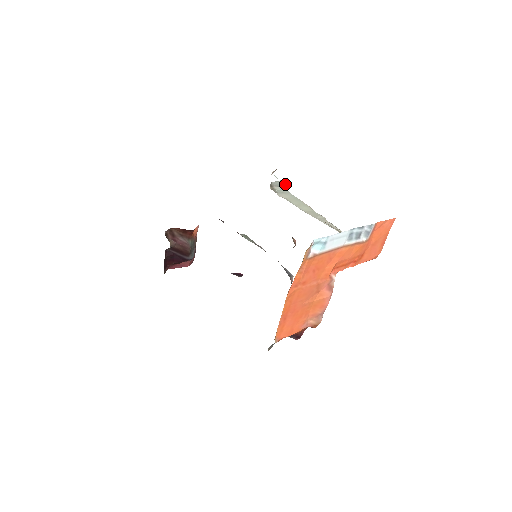
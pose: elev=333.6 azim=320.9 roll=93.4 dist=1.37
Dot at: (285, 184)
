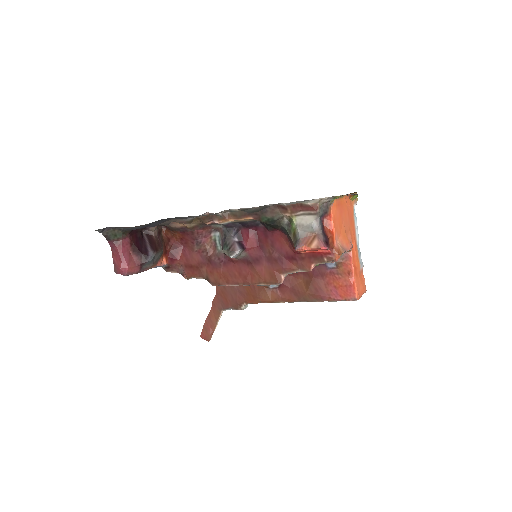
Dot at: (246, 304)
